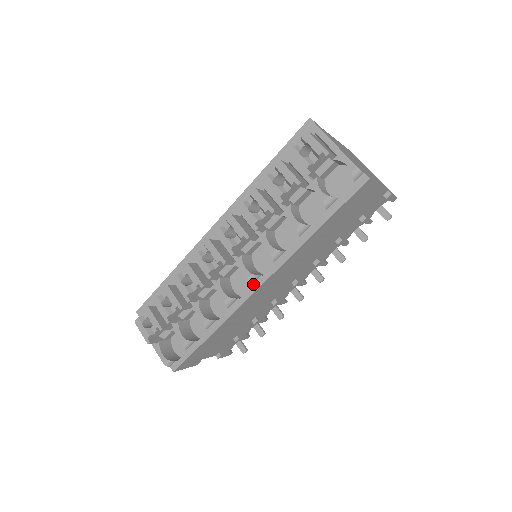
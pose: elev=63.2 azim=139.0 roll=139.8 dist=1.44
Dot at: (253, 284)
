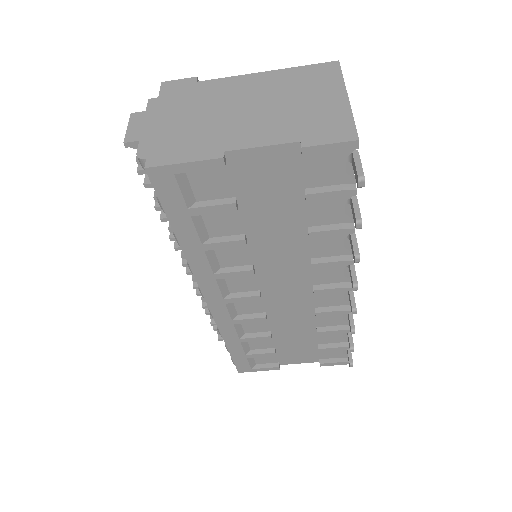
Dot at: occluded
